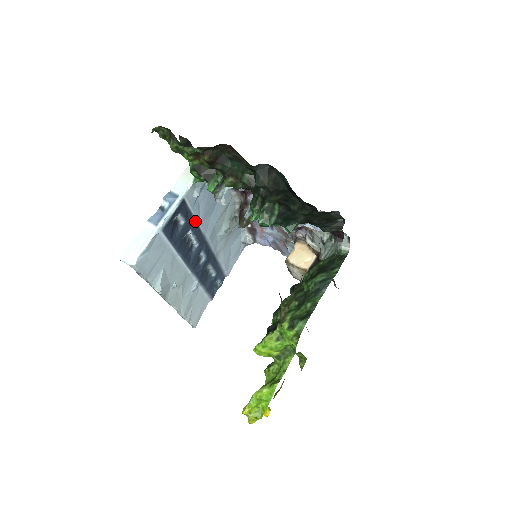
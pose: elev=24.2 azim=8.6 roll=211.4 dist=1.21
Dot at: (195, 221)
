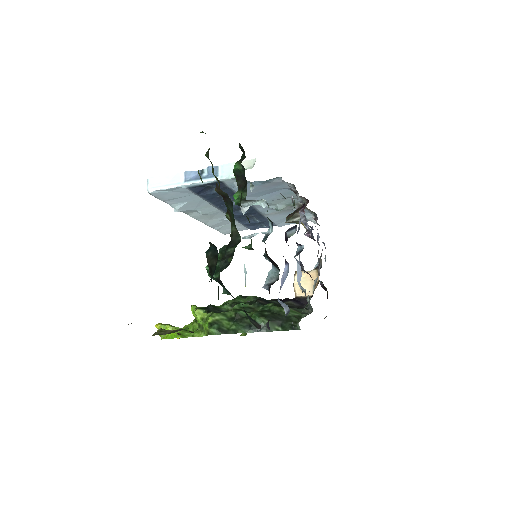
Dot at: occluded
